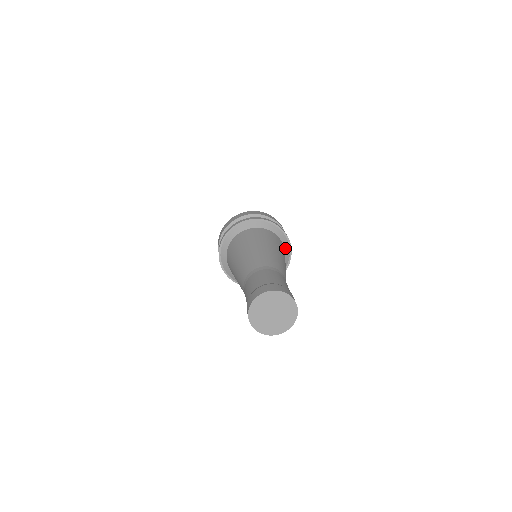
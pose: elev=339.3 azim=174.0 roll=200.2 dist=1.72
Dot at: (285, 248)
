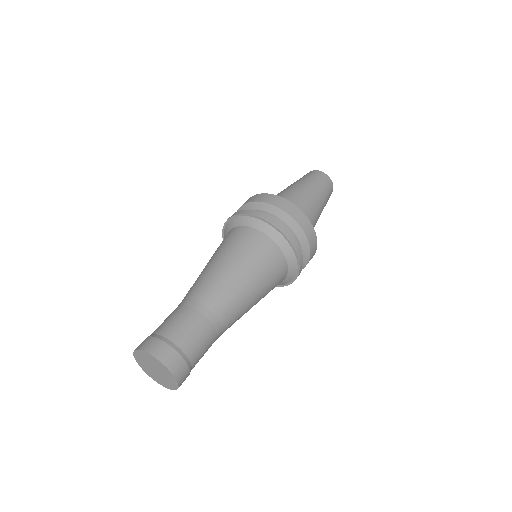
Dot at: (278, 243)
